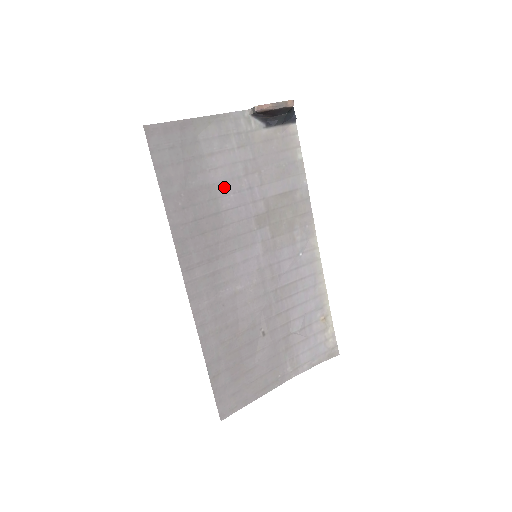
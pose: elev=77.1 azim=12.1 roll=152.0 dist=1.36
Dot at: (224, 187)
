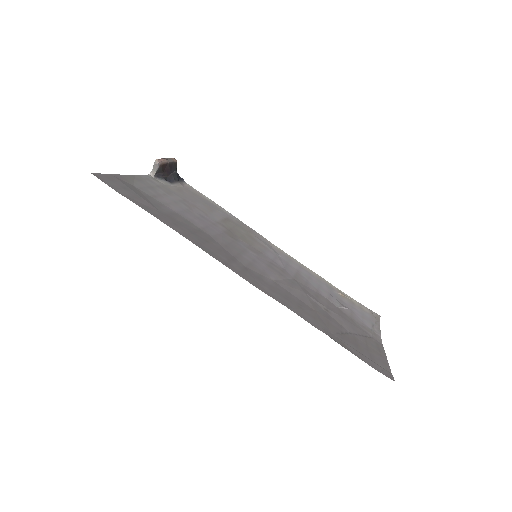
Dot at: (185, 215)
